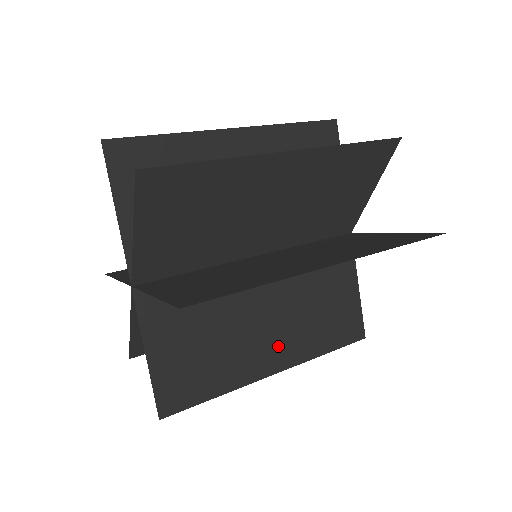
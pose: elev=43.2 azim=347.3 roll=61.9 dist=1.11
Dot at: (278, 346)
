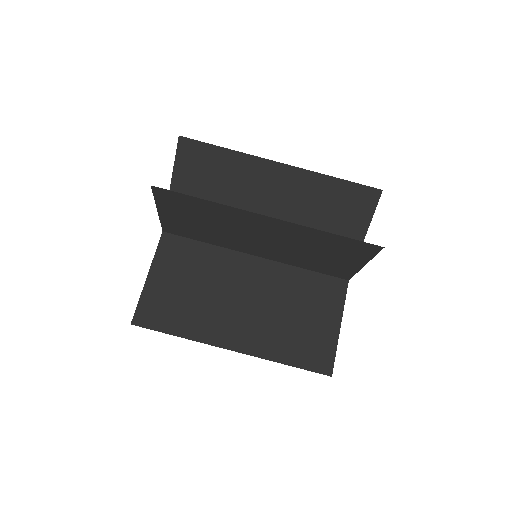
Dot at: (244, 330)
